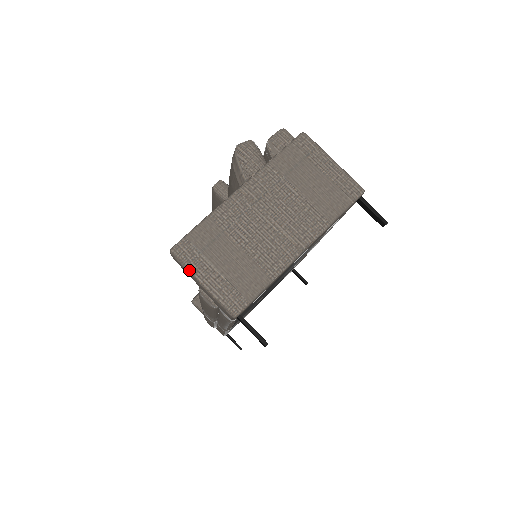
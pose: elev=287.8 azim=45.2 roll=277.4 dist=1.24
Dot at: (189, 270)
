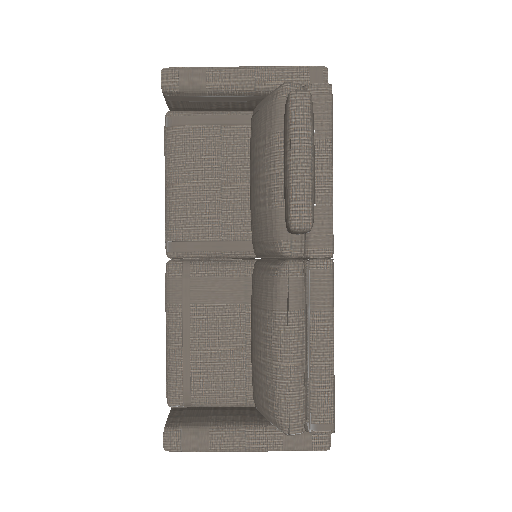
Dot at: occluded
